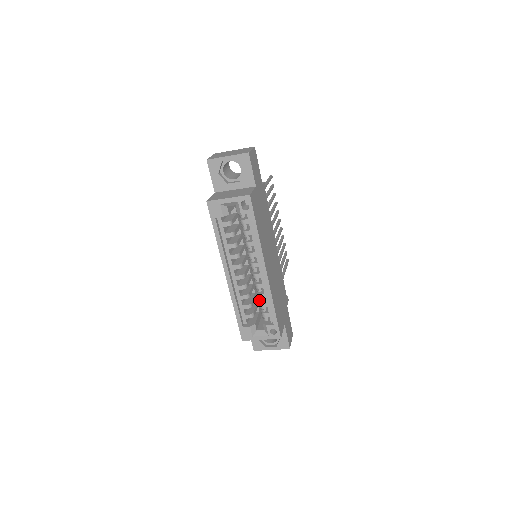
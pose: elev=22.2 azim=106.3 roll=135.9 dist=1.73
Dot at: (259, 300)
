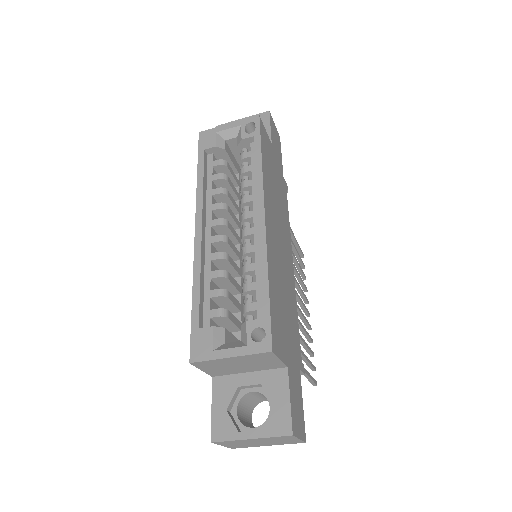
Dot at: (243, 284)
